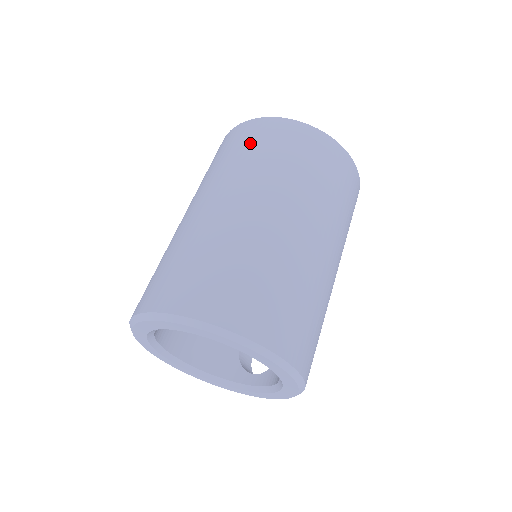
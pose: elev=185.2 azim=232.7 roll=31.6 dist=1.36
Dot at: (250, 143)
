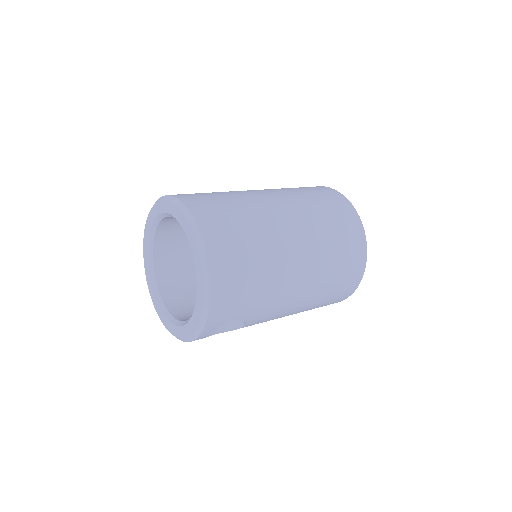
Dot at: occluded
